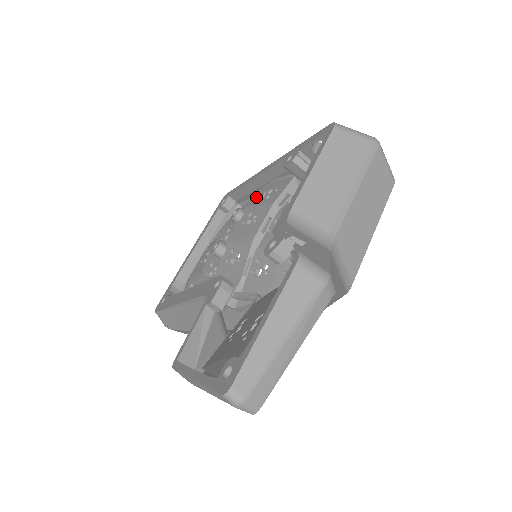
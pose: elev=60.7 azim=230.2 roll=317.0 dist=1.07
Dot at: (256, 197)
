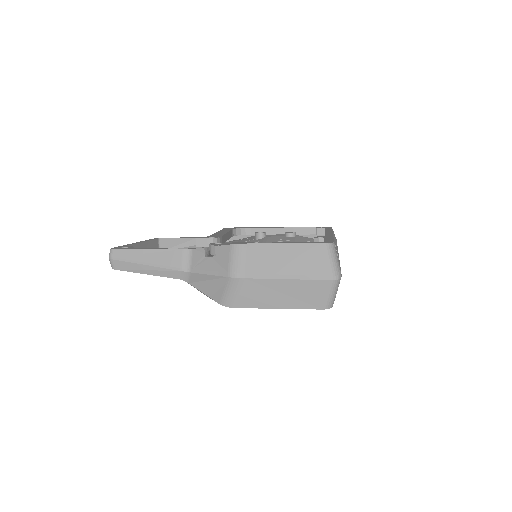
Dot at: (310, 239)
